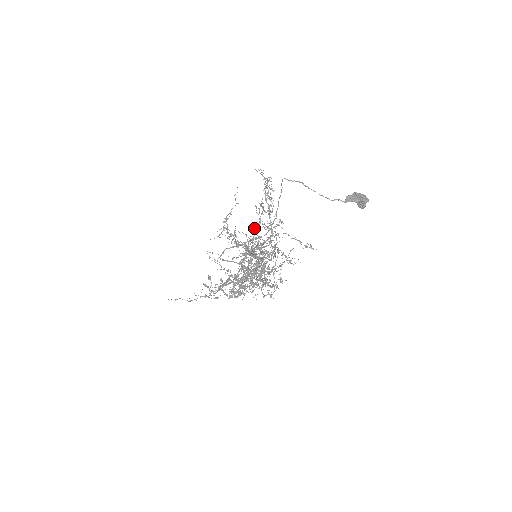
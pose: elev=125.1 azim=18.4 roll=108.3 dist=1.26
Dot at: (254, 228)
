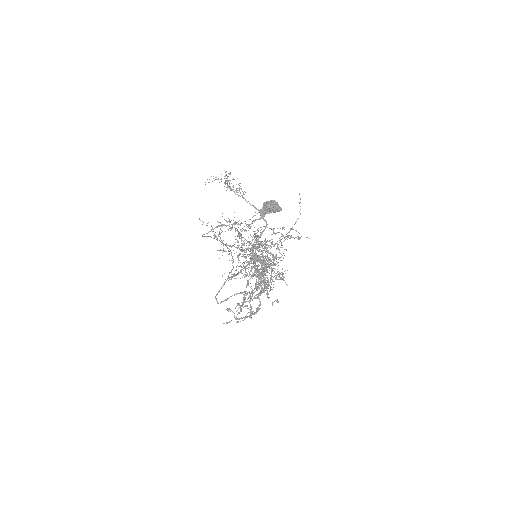
Dot at: occluded
